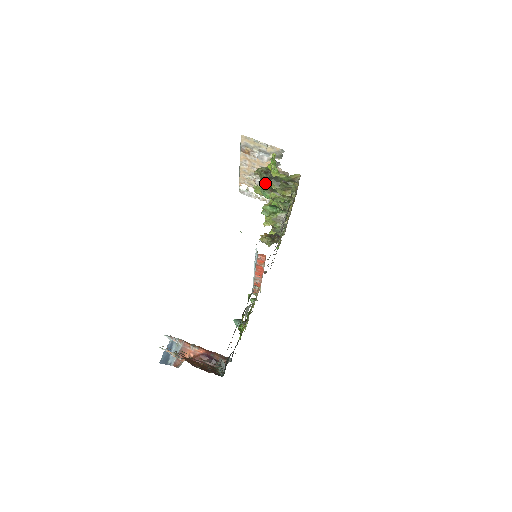
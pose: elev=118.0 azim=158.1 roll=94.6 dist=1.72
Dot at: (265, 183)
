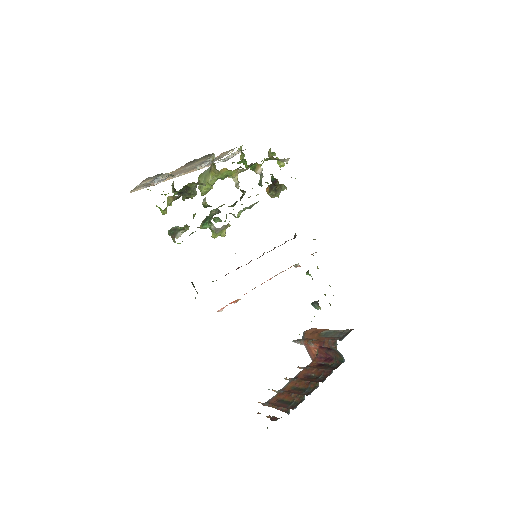
Dot at: (207, 163)
